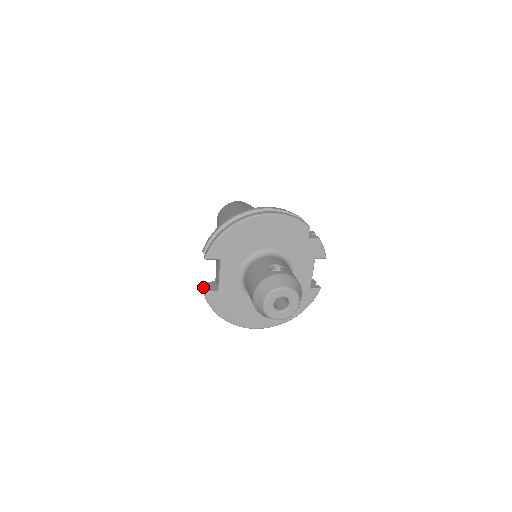
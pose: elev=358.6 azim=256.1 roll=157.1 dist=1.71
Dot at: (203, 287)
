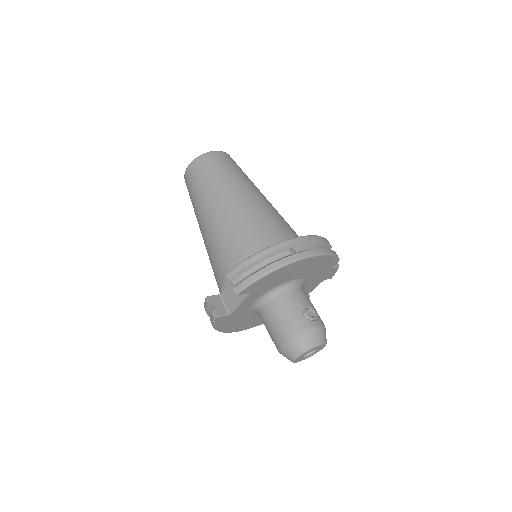
Dot at: (209, 304)
